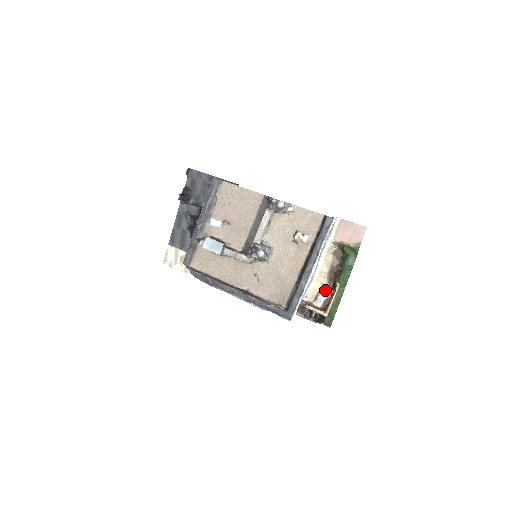
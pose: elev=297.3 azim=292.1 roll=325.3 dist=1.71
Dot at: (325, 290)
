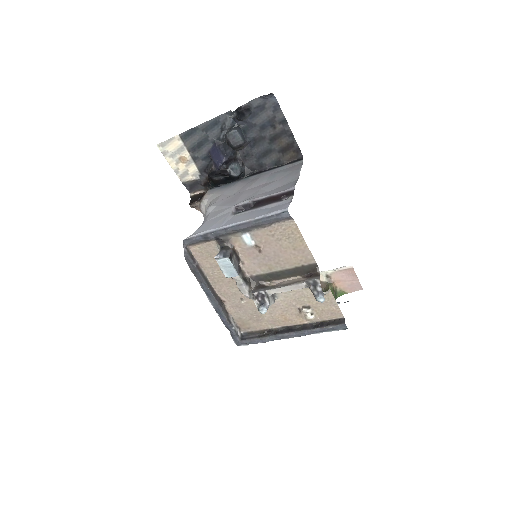
Dot at: occluded
